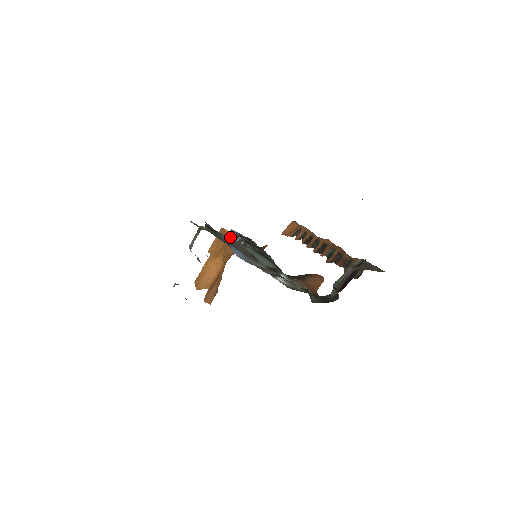
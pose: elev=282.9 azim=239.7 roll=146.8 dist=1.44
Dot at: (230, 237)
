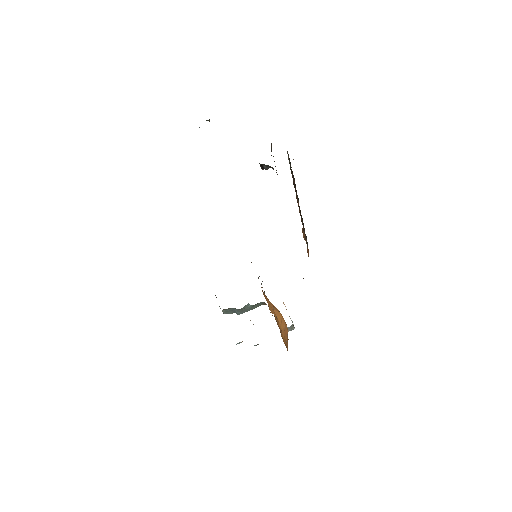
Dot at: occluded
